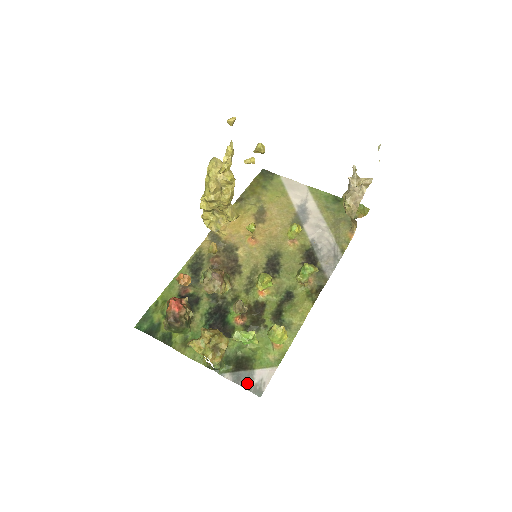
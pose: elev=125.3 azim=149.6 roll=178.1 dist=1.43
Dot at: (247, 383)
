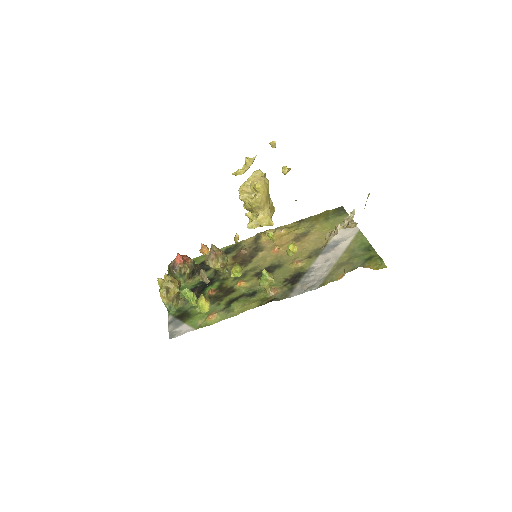
Dot at: (173, 327)
